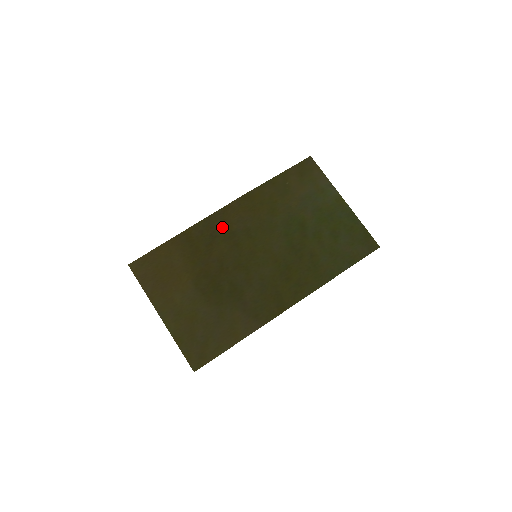
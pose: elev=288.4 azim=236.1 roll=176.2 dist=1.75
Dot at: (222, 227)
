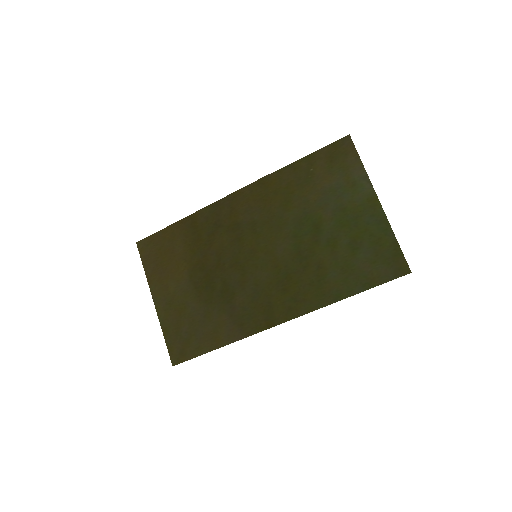
Dot at: (228, 216)
